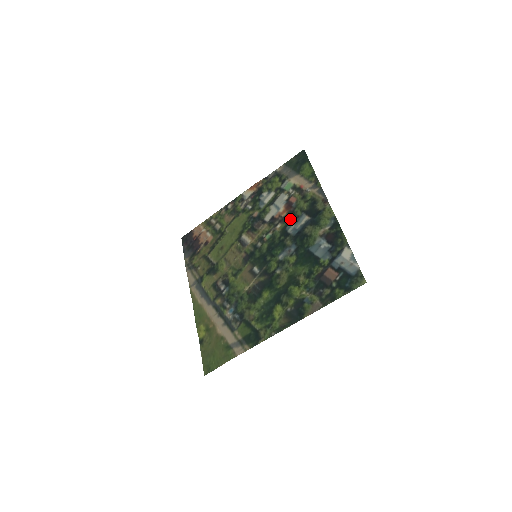
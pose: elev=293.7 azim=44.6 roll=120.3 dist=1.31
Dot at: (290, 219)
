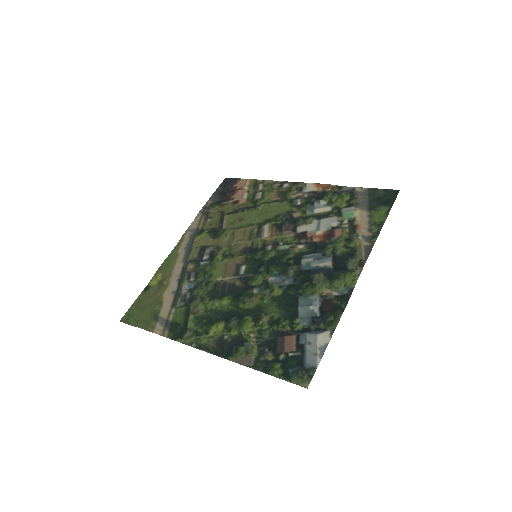
Dot at: (316, 250)
